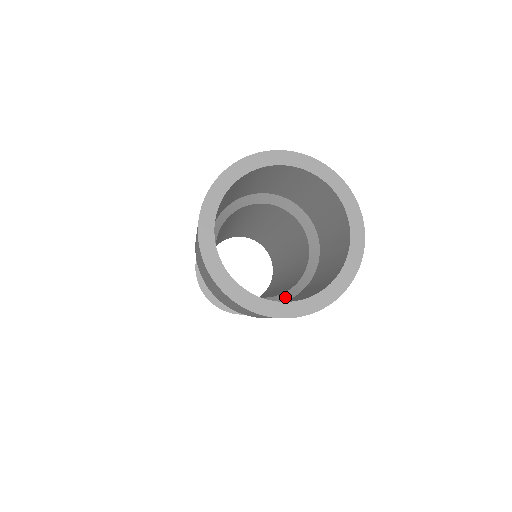
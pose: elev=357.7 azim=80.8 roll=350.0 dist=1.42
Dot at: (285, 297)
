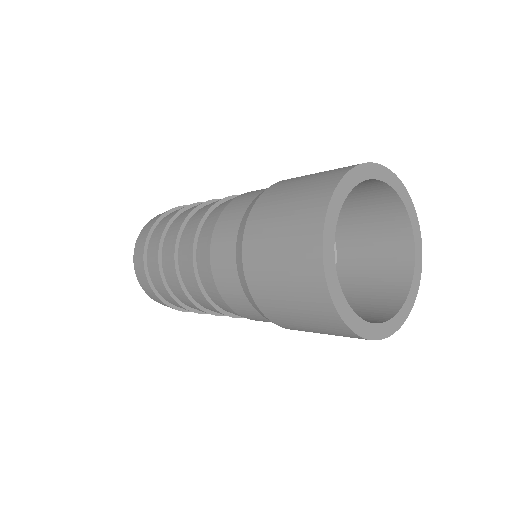
Dot at: occluded
